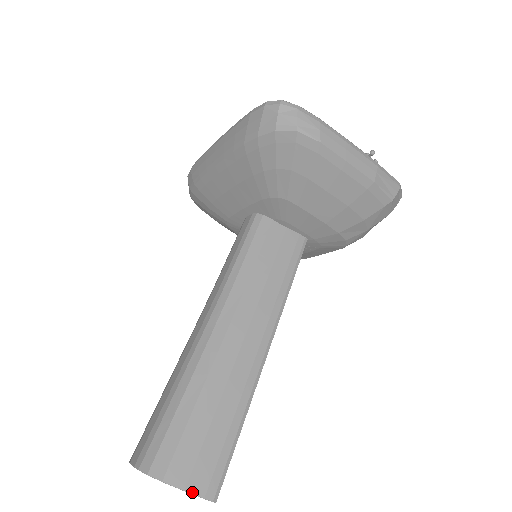
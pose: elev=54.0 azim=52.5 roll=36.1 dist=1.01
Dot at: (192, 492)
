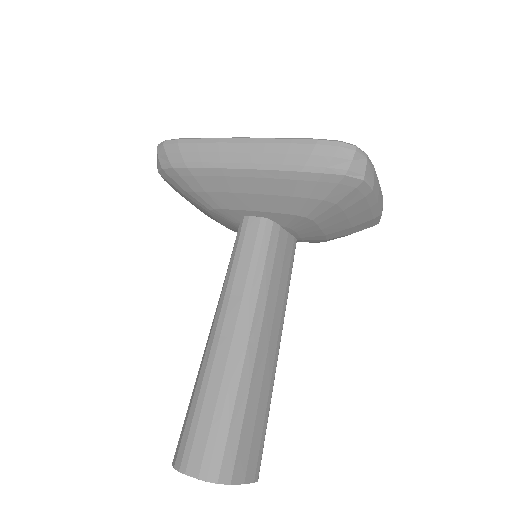
Dot at: (248, 482)
